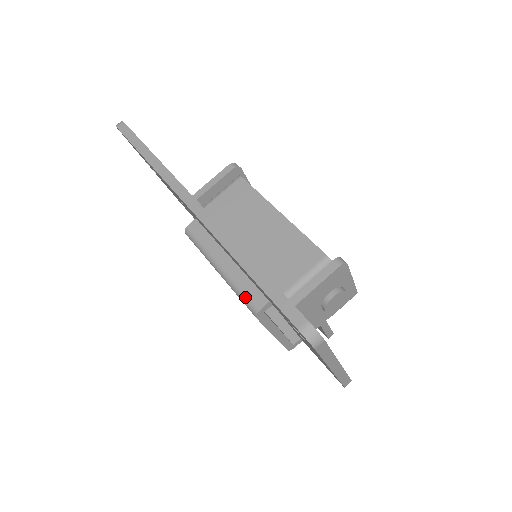
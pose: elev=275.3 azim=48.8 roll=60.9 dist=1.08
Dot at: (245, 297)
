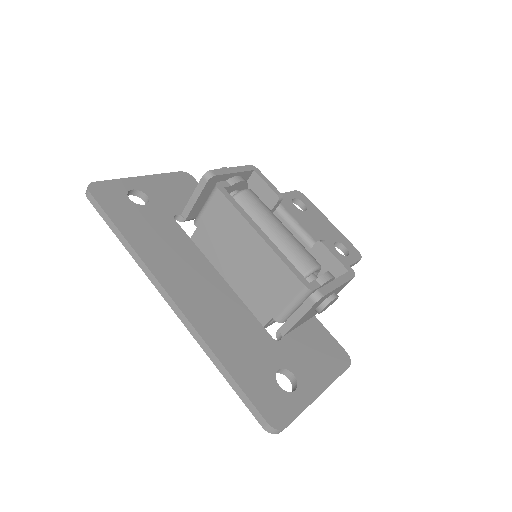
Dot at: occluded
